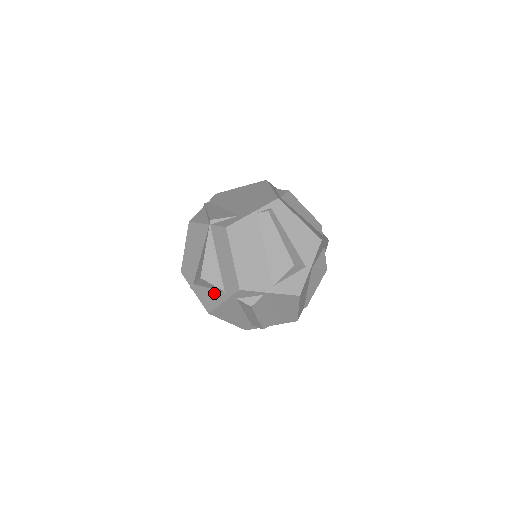
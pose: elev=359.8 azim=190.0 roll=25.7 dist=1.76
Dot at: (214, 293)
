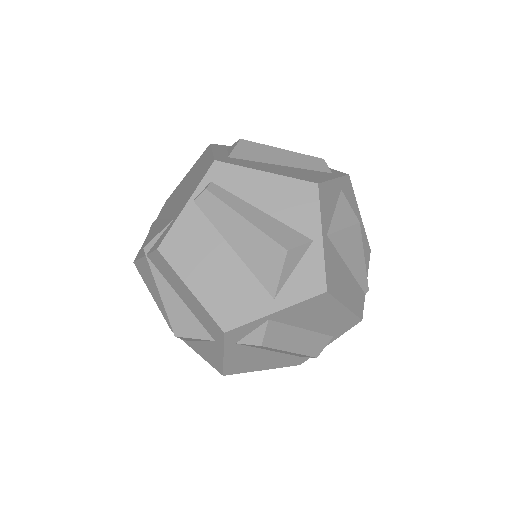
Dot at: (208, 347)
